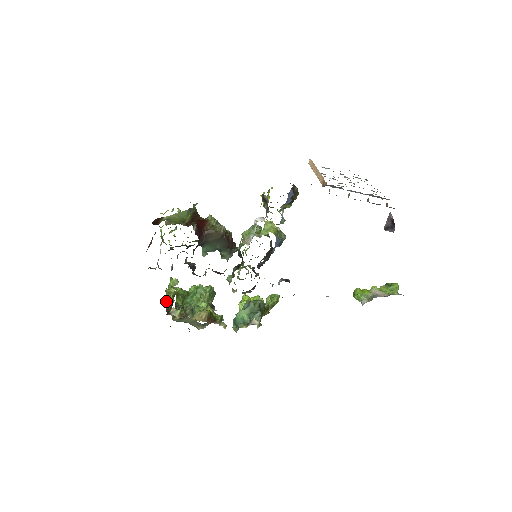
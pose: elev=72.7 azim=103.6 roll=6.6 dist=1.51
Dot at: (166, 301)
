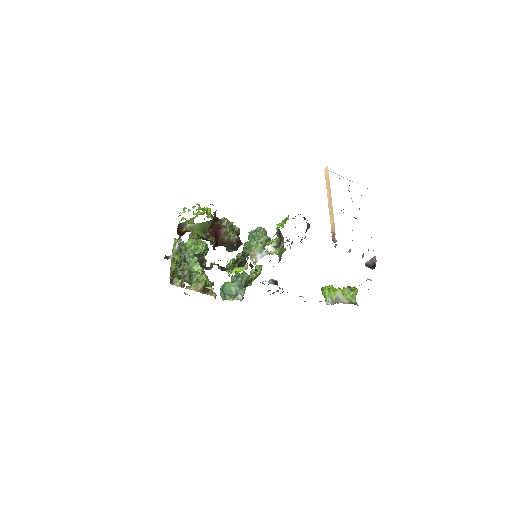
Dot at: (170, 270)
